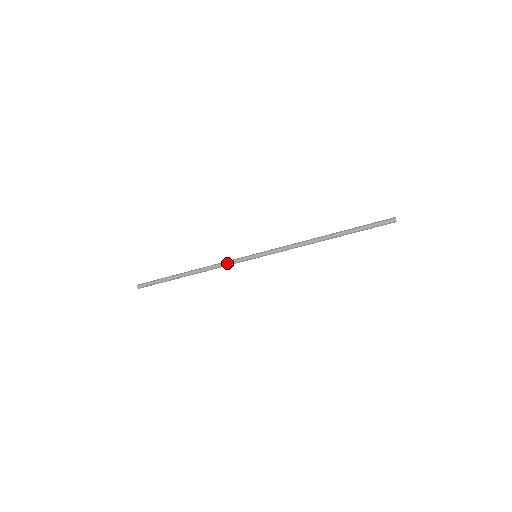
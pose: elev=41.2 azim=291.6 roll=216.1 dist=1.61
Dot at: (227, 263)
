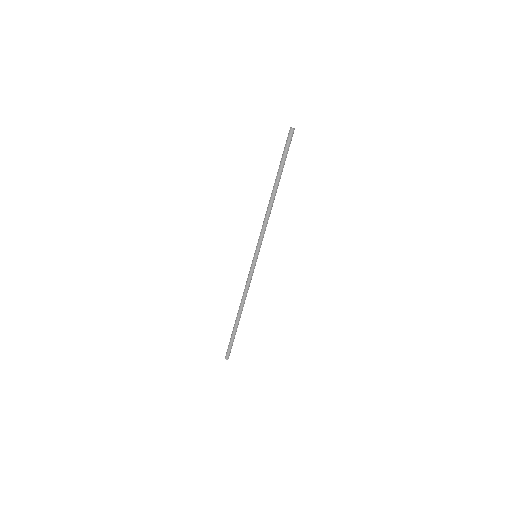
Dot at: (247, 280)
